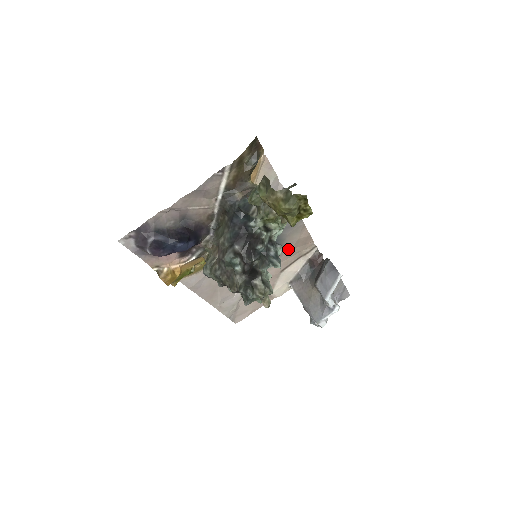
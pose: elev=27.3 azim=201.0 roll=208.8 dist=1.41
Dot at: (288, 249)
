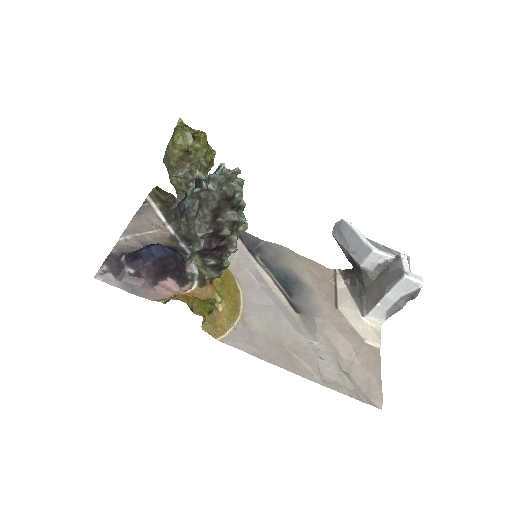
Dot at: (309, 280)
